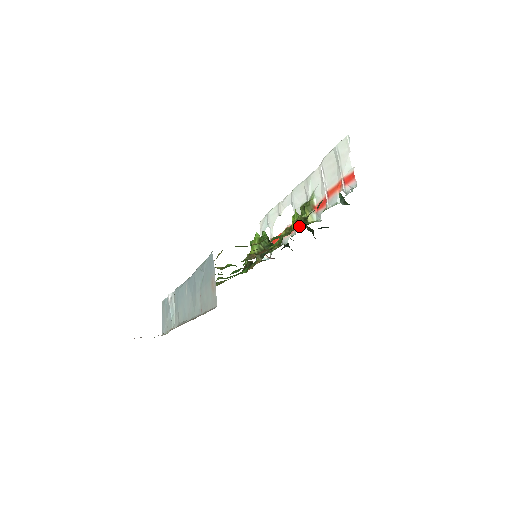
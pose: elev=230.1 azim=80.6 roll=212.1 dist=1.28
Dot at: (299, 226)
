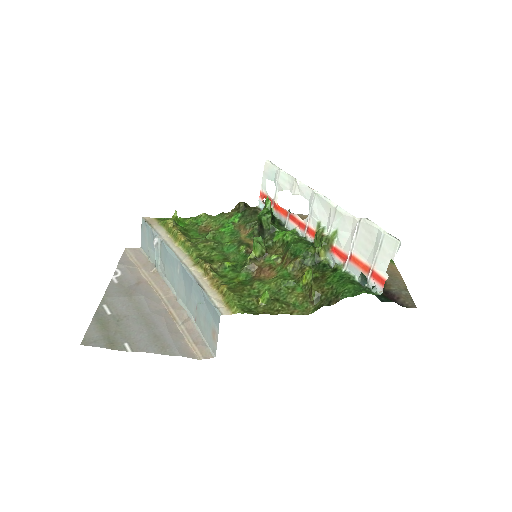
Dot at: (309, 263)
